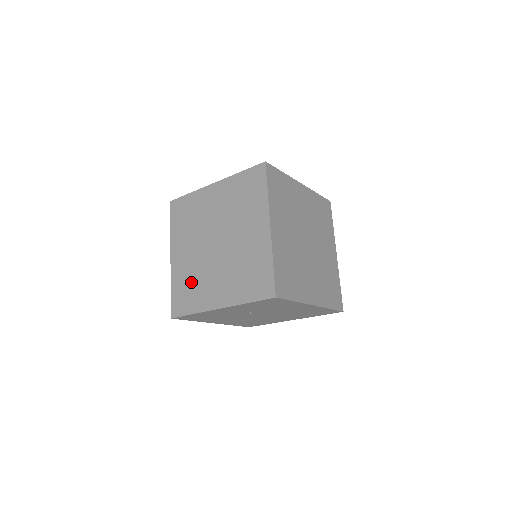
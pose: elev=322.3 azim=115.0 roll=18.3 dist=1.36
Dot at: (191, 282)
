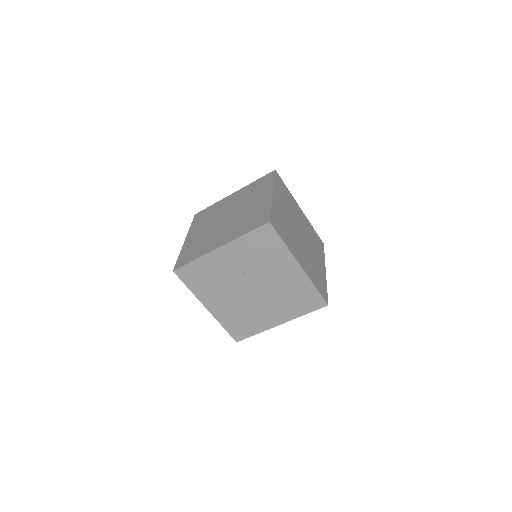
Dot at: (199, 244)
